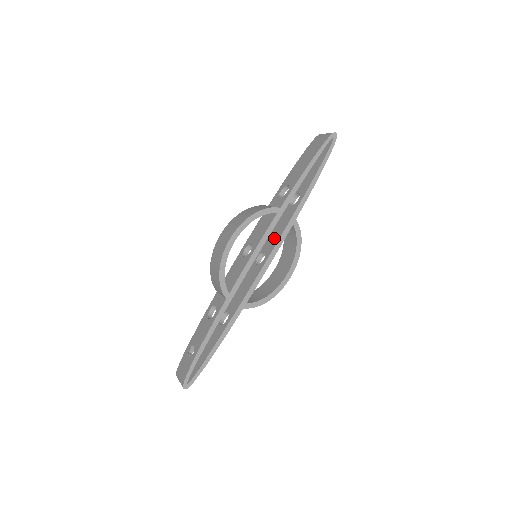
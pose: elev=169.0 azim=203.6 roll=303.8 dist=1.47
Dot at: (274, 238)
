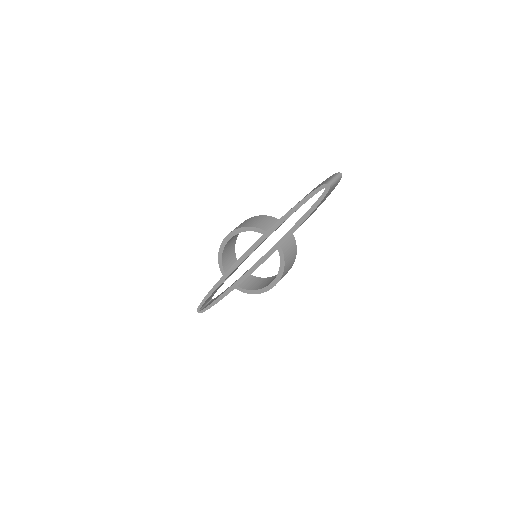
Dot at: occluded
